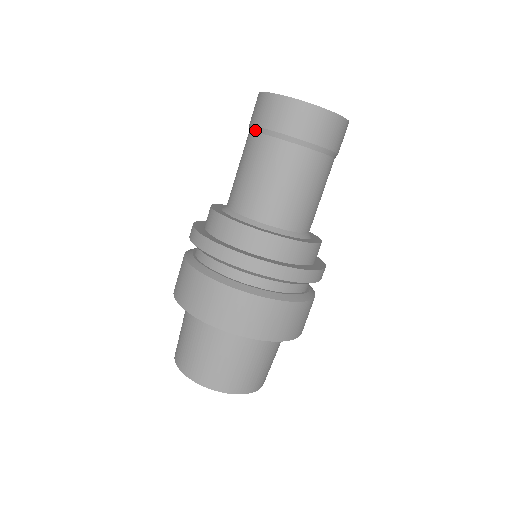
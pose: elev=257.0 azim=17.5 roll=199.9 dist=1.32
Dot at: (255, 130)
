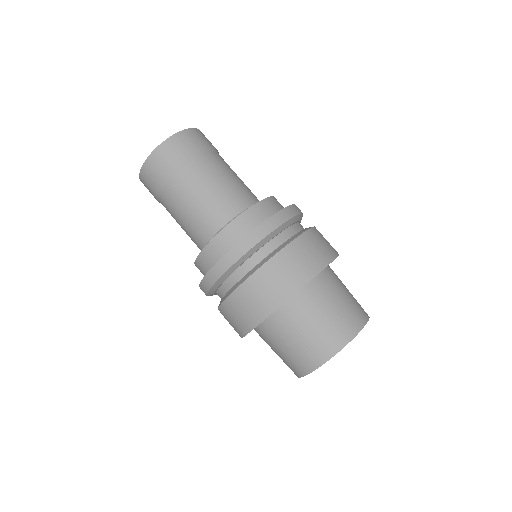
Dot at: (172, 176)
